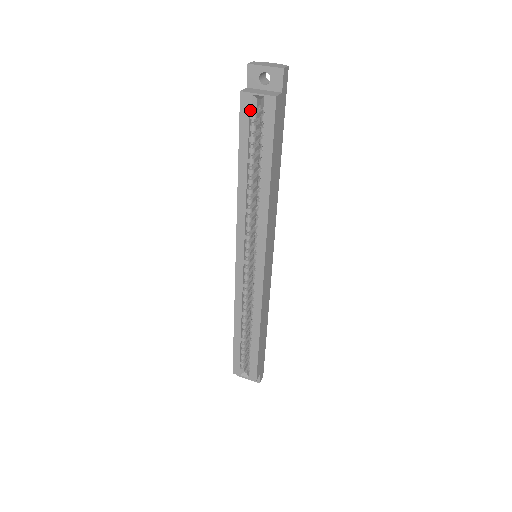
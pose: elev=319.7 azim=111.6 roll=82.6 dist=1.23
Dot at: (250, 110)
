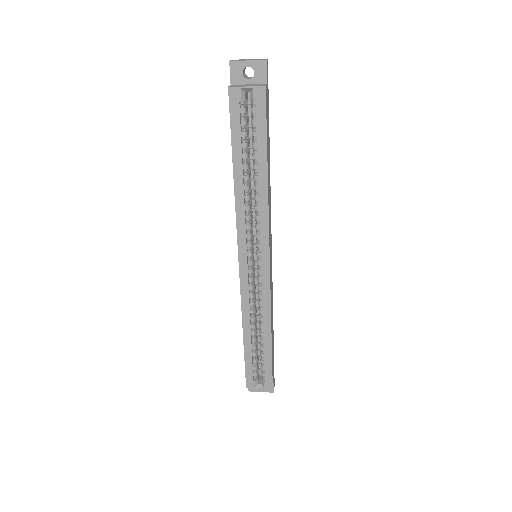
Dot at: (239, 105)
